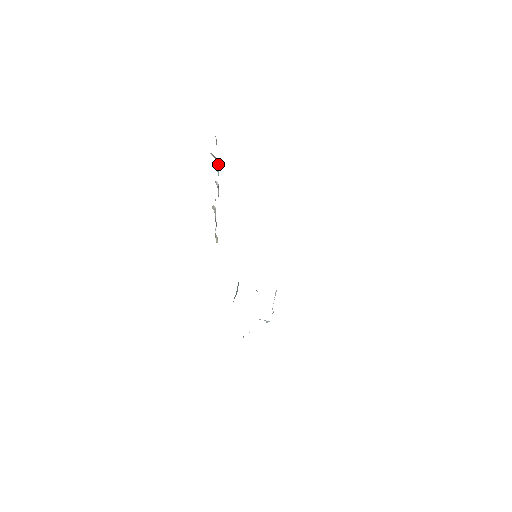
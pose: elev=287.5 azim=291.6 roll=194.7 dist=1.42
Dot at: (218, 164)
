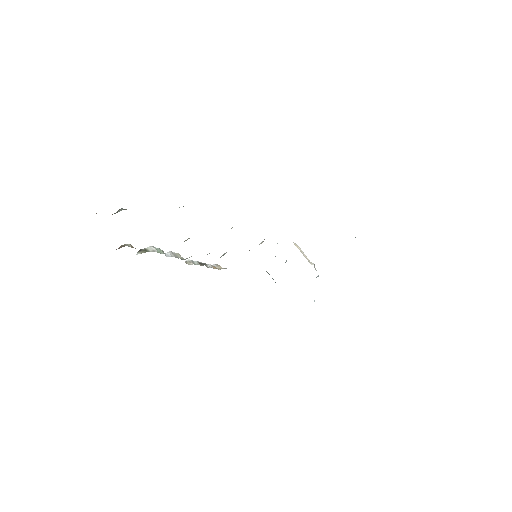
Dot at: (152, 250)
